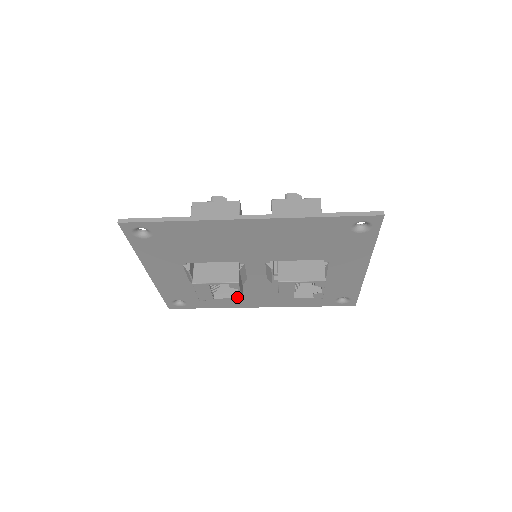
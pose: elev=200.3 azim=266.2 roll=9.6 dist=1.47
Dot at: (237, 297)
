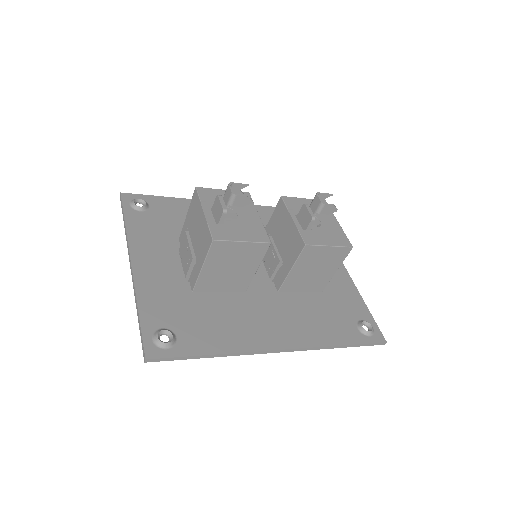
Dot at: occluded
